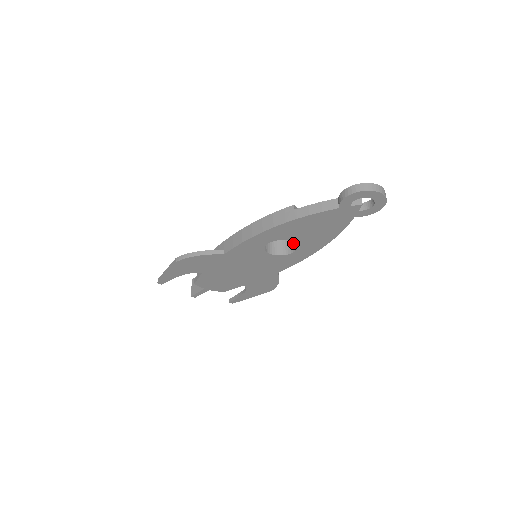
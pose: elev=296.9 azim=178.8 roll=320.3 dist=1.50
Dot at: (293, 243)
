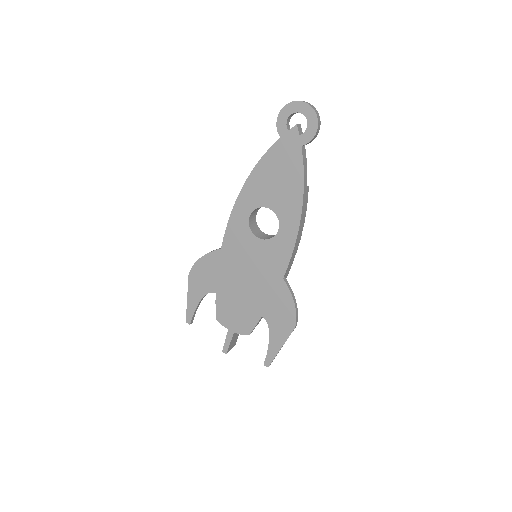
Dot at: occluded
